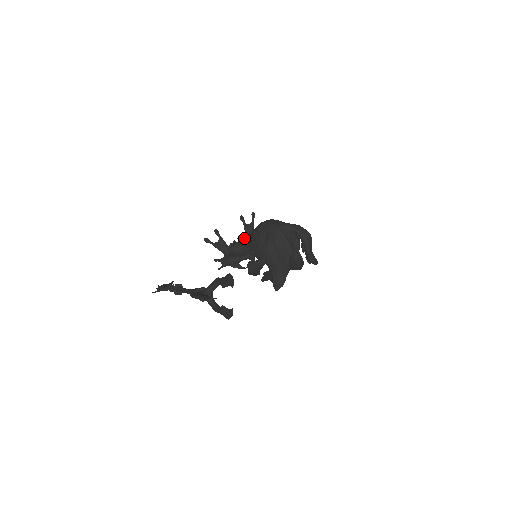
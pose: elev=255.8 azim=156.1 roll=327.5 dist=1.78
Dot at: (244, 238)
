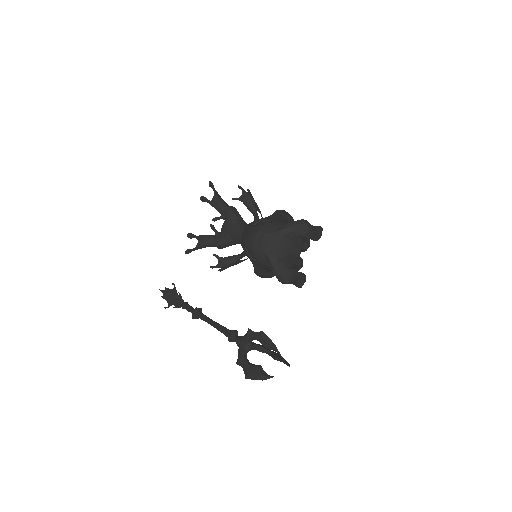
Dot at: (225, 229)
